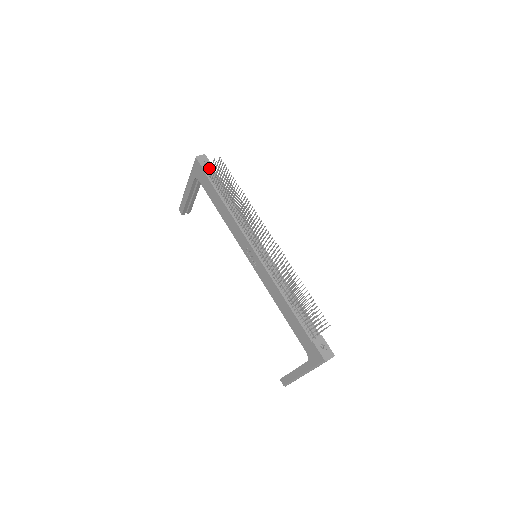
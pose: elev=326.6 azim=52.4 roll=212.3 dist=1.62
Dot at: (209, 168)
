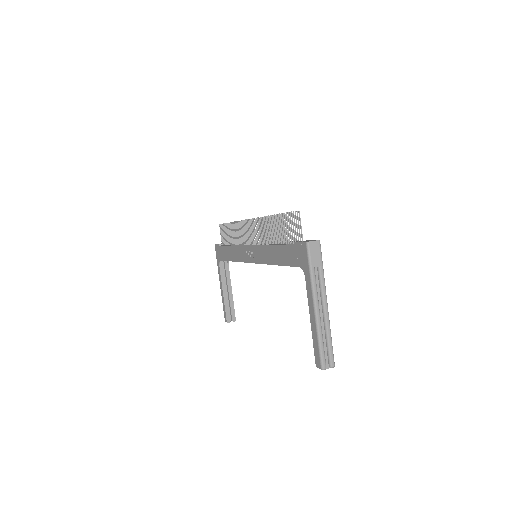
Dot at: occluded
